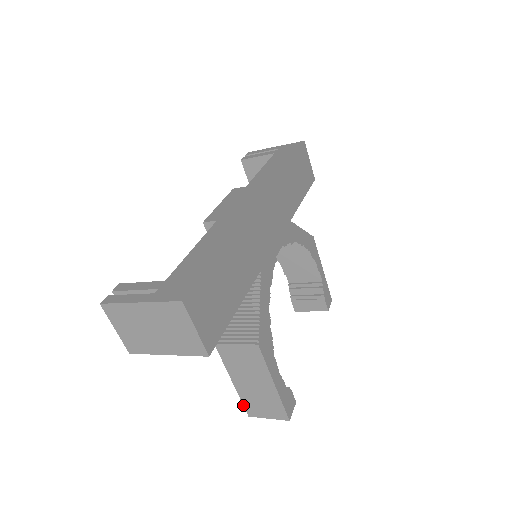
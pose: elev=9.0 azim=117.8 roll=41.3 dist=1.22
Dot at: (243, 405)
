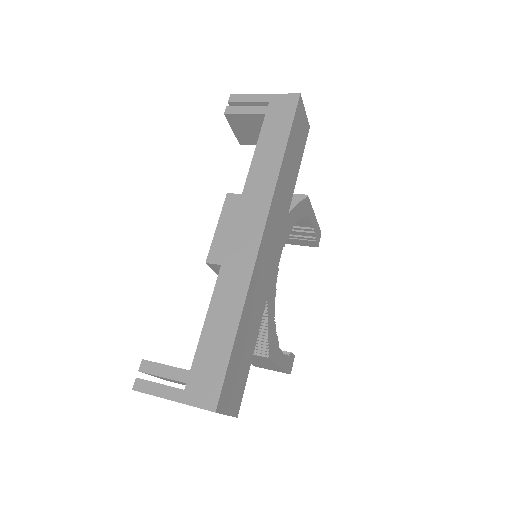
Dot at: occluded
